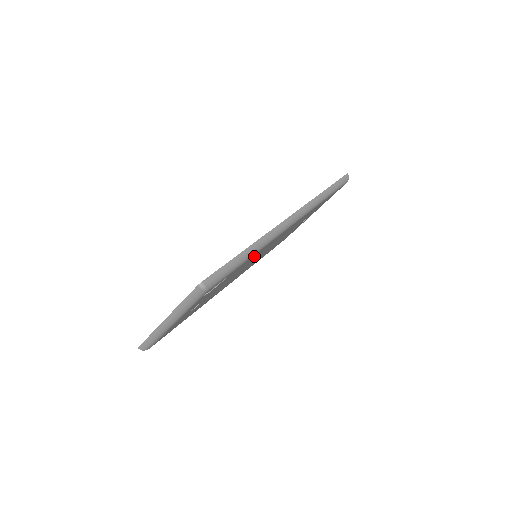
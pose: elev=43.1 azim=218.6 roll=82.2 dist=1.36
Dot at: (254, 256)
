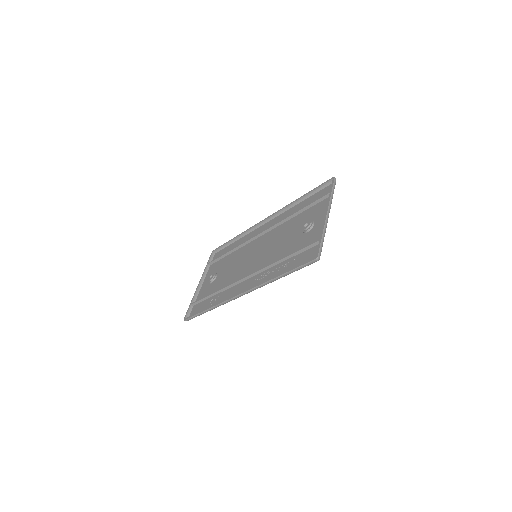
Dot at: occluded
